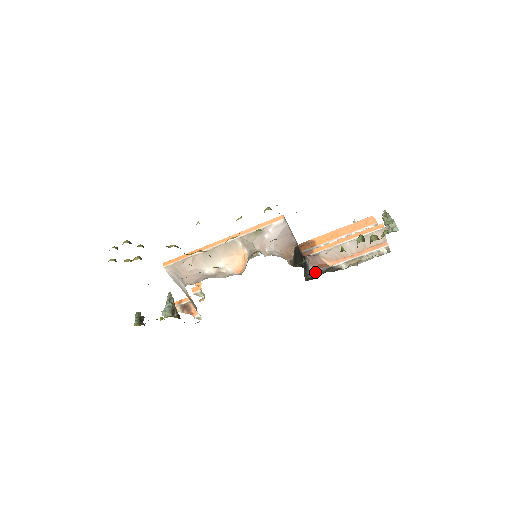
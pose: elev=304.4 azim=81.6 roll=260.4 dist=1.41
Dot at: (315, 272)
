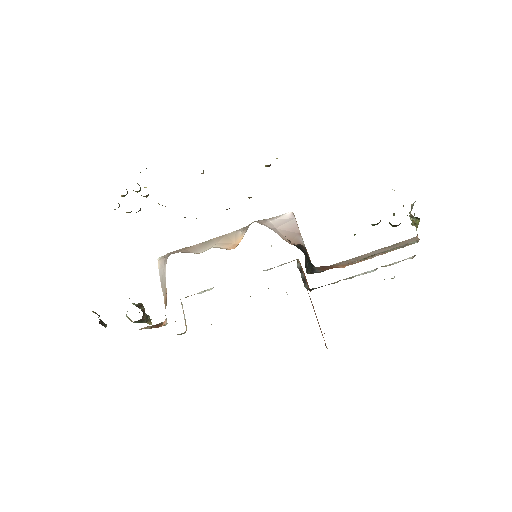
Dot at: (322, 271)
